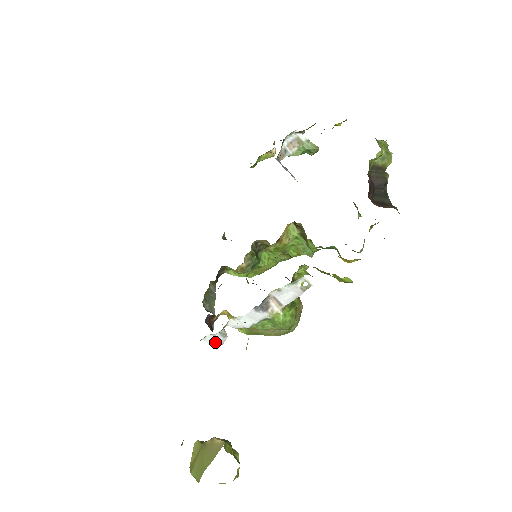
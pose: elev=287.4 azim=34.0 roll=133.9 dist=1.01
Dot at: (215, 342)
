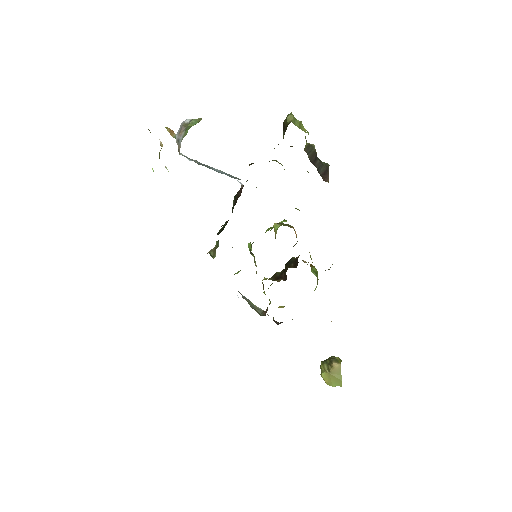
Dot at: occluded
